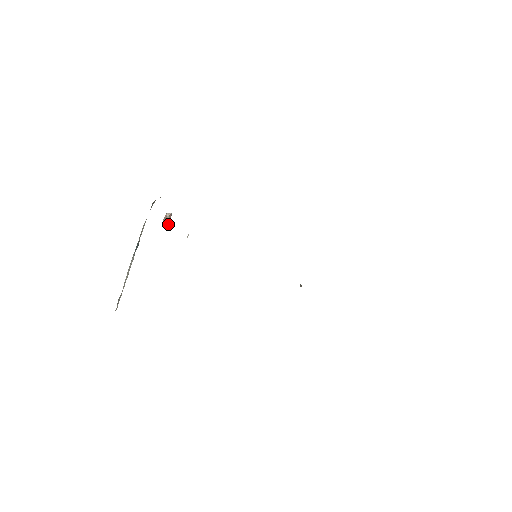
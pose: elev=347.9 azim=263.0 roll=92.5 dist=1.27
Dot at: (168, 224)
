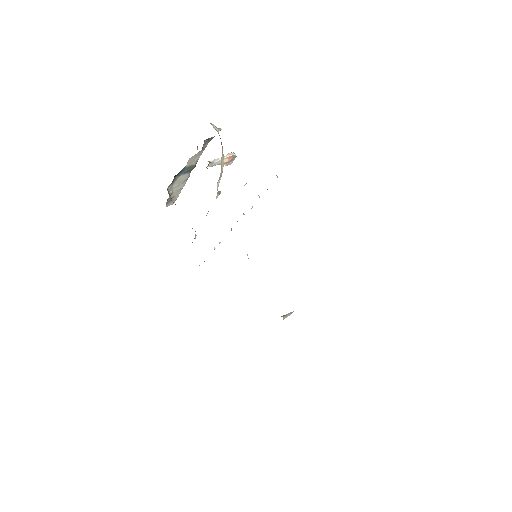
Dot at: (231, 162)
